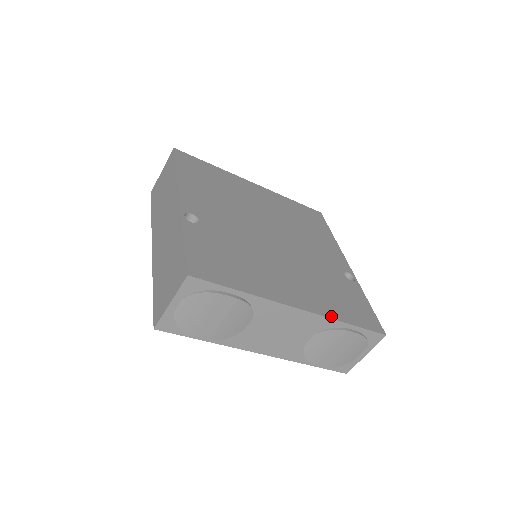
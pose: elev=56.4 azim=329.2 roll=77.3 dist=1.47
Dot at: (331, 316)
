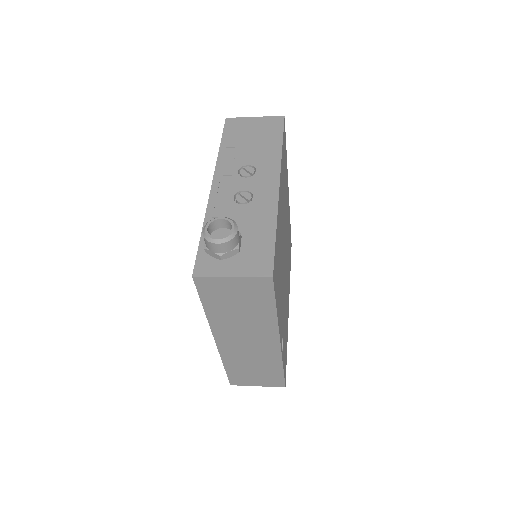
Dot at: occluded
